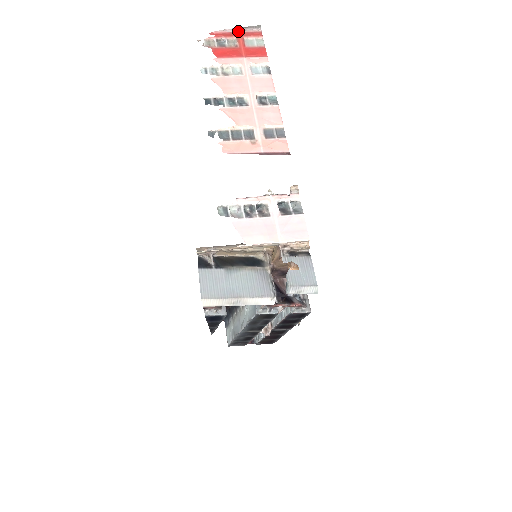
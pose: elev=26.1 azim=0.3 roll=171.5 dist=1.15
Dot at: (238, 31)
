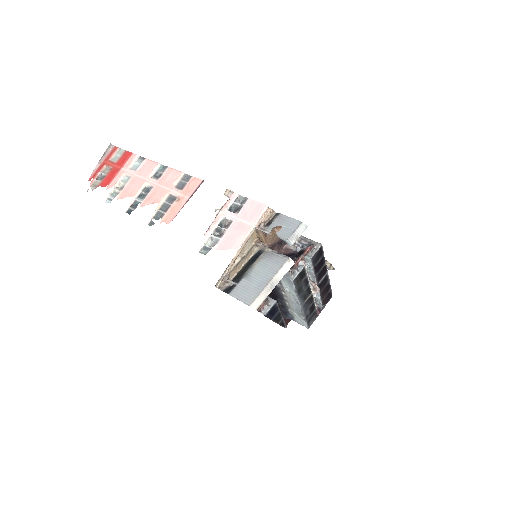
Dot at: (102, 161)
